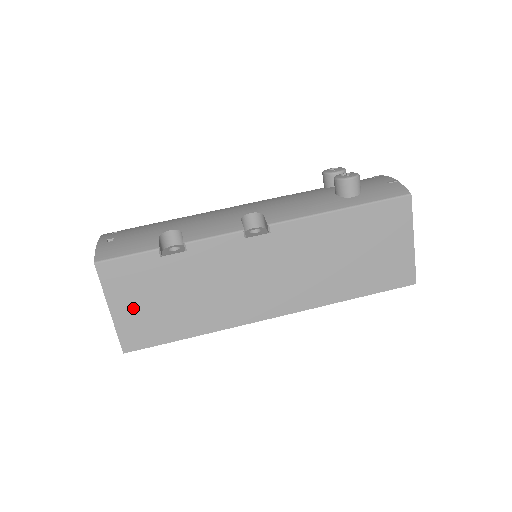
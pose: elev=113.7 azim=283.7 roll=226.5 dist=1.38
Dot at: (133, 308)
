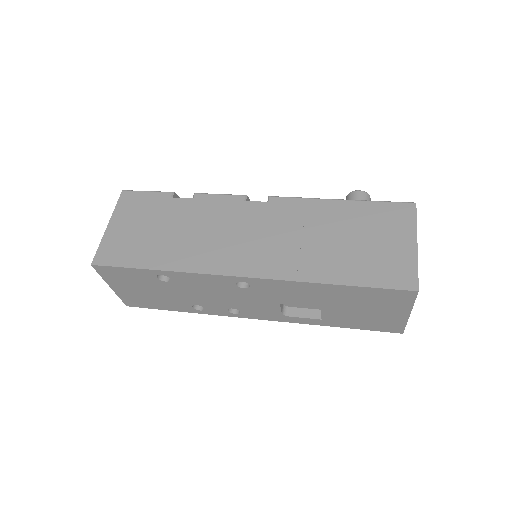
Dot at: (126, 229)
